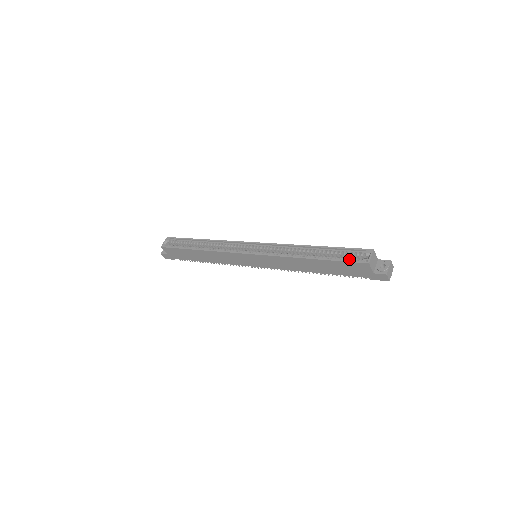
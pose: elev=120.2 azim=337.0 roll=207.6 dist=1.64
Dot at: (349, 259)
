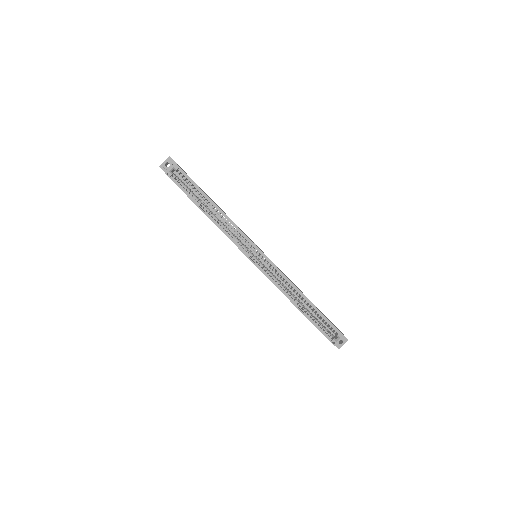
Dot at: (324, 330)
